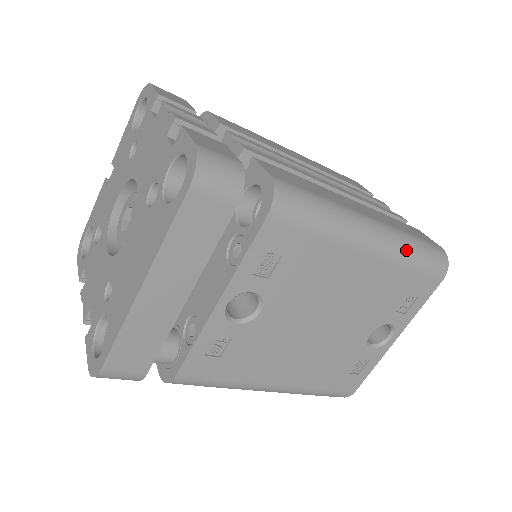
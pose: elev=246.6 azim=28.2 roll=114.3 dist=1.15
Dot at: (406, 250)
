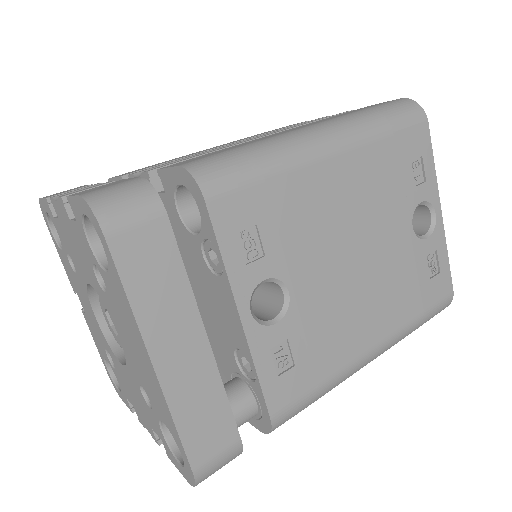
Dot at: (367, 124)
